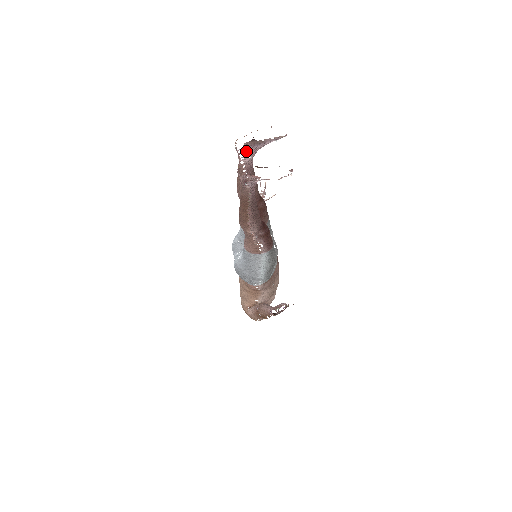
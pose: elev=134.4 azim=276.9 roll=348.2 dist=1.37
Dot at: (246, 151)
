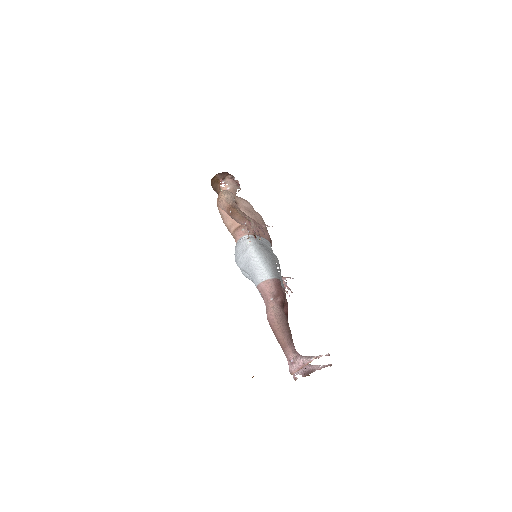
Dot at: occluded
